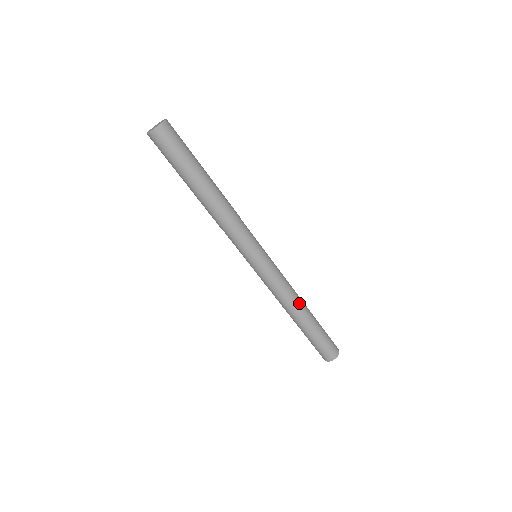
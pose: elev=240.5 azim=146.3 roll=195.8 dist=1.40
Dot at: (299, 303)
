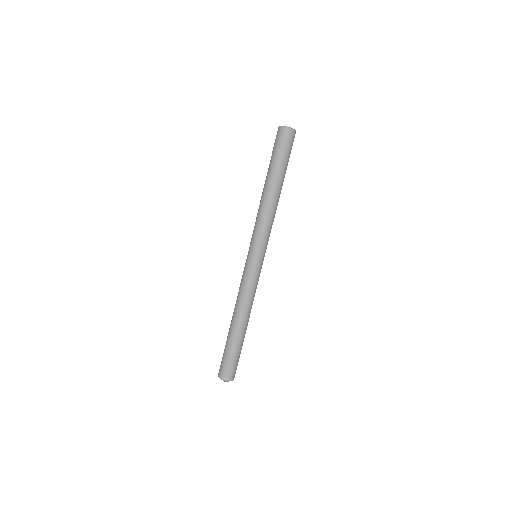
Dot at: (246, 314)
